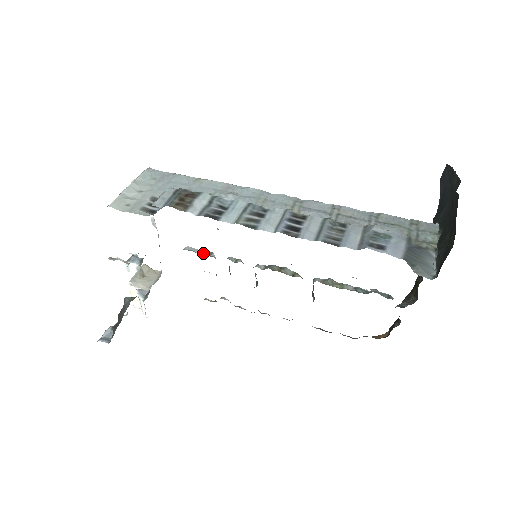
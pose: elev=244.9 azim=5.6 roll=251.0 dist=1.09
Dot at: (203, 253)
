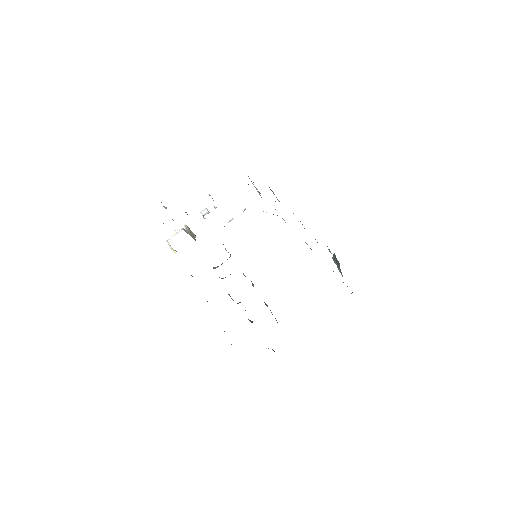
Dot at: occluded
